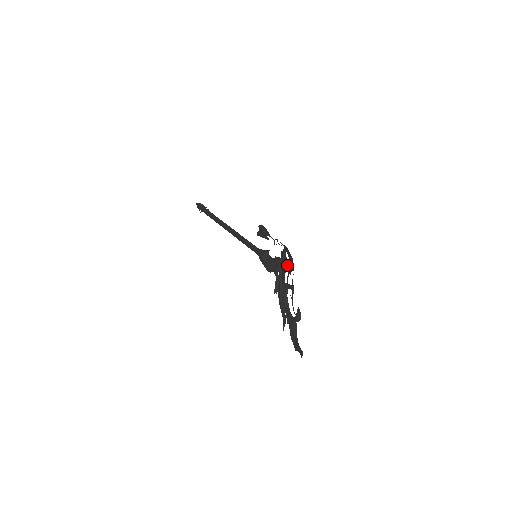
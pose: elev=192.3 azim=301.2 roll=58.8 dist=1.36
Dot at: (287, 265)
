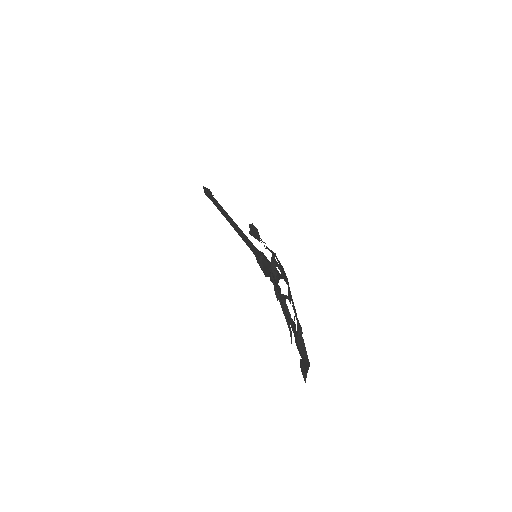
Dot at: (280, 271)
